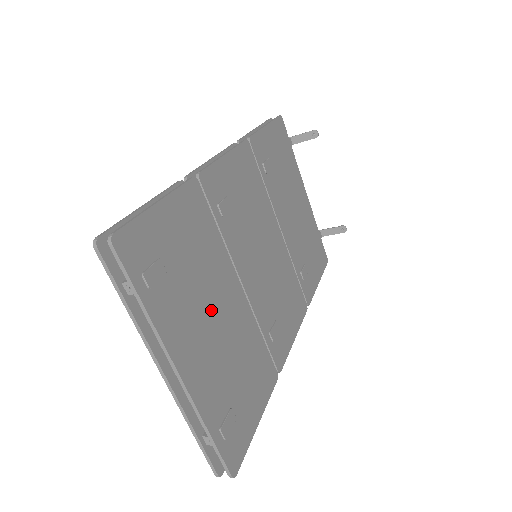
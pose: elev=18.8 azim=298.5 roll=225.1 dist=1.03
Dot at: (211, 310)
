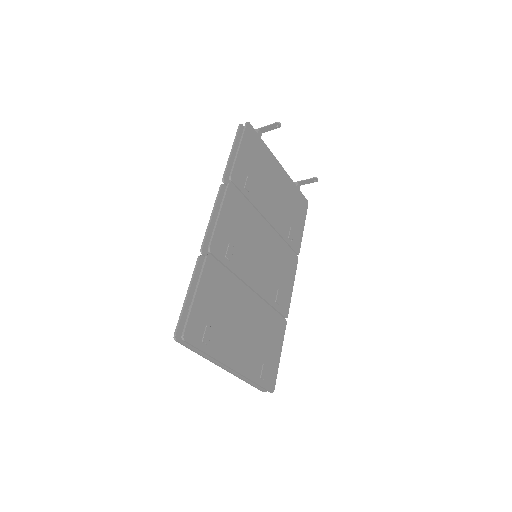
Dot at: (239, 323)
